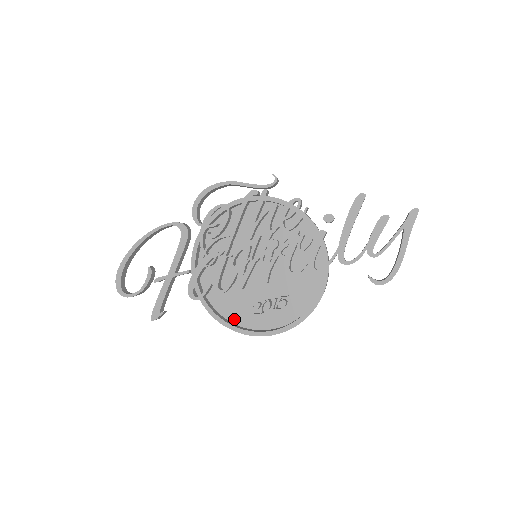
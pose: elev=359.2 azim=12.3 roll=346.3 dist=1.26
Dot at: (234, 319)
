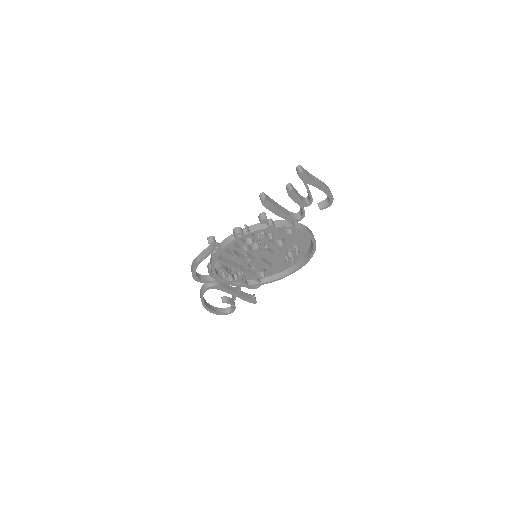
Dot at: (284, 269)
